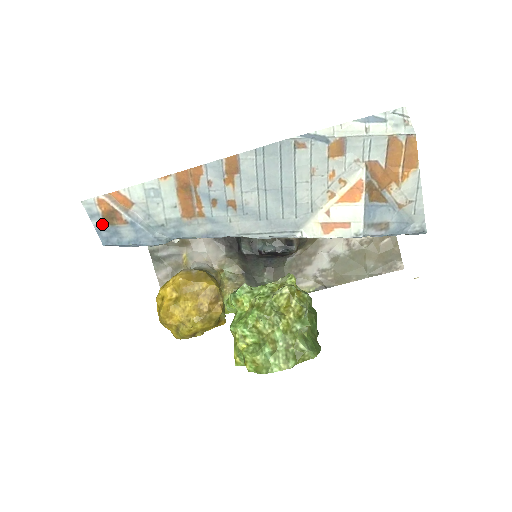
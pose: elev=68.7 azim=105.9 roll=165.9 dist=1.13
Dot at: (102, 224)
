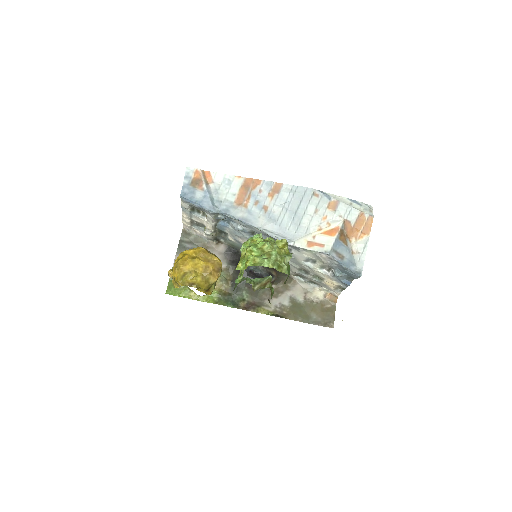
Dot at: (189, 184)
